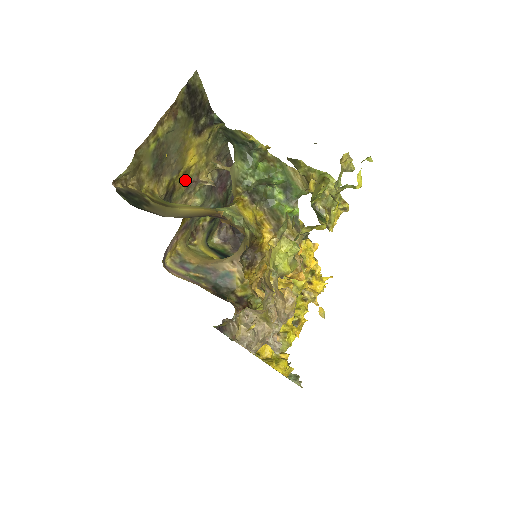
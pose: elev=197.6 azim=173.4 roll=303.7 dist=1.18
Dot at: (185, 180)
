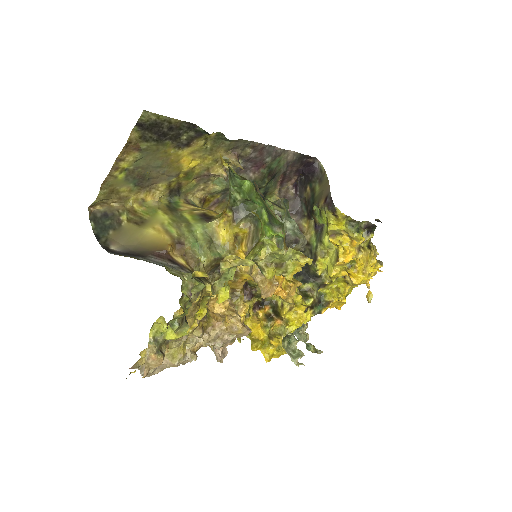
Dot at: (192, 177)
